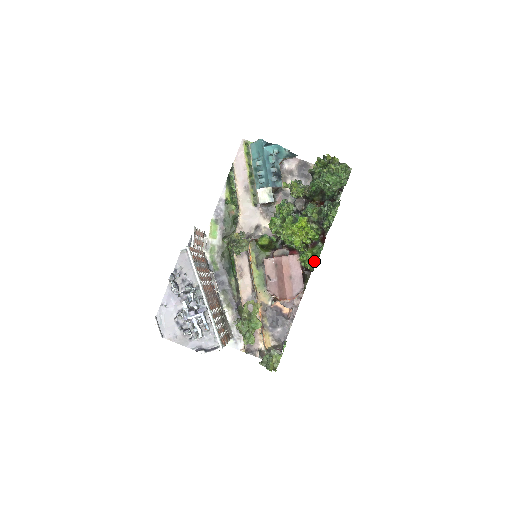
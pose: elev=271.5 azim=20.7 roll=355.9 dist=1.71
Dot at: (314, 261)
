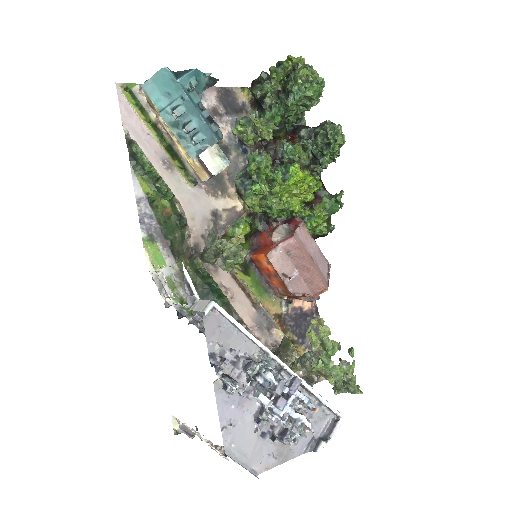
Dot at: (329, 220)
